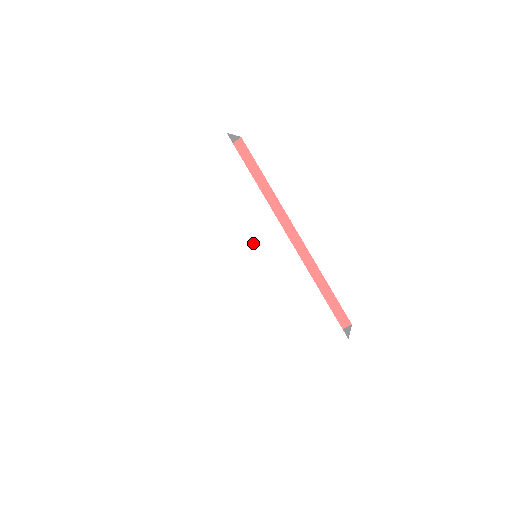
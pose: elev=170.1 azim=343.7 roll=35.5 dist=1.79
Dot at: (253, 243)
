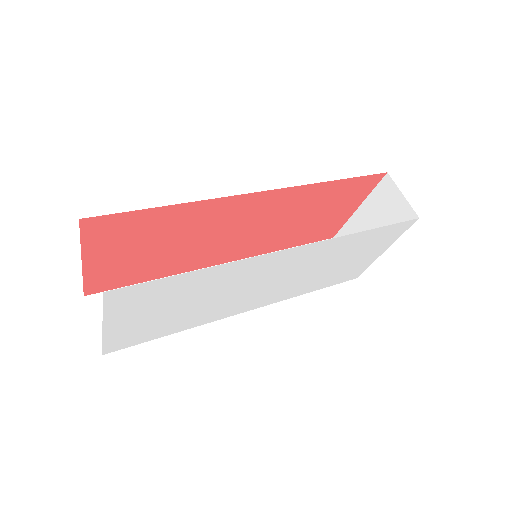
Dot at: (260, 278)
